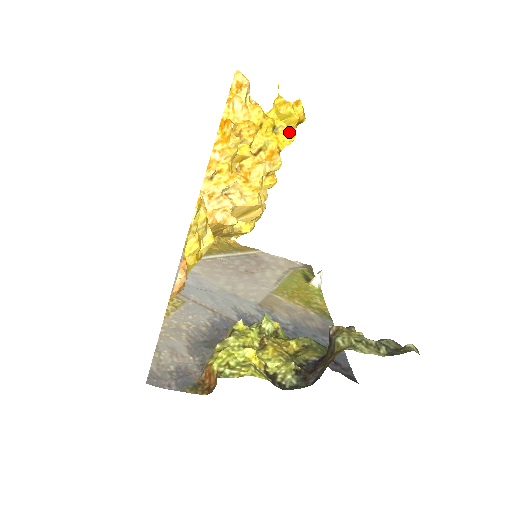
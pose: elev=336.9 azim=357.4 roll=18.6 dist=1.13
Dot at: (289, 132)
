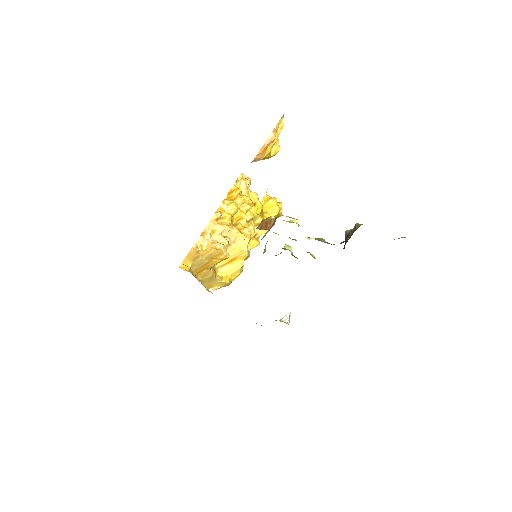
Dot at: occluded
